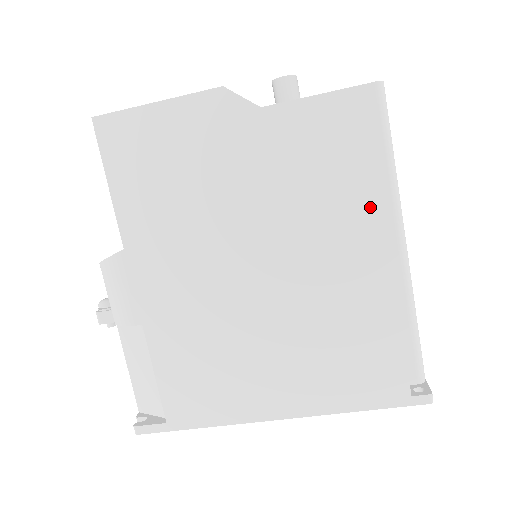
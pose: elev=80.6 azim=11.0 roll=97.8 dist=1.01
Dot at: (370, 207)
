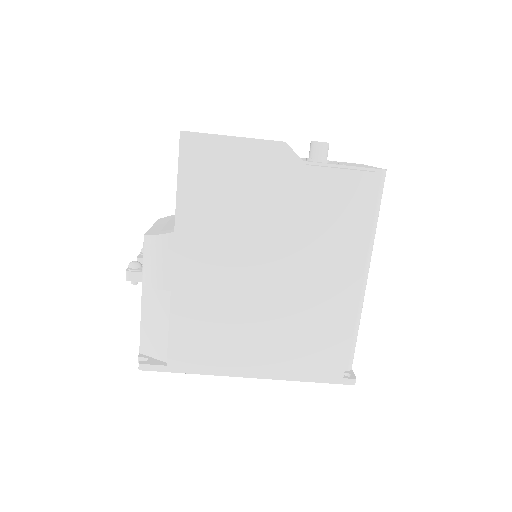
Dot at: (356, 252)
